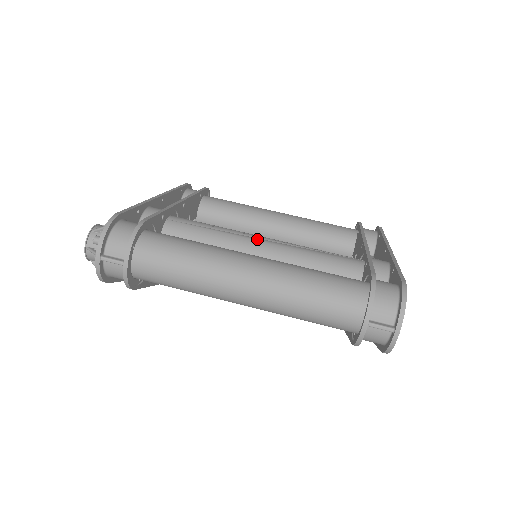
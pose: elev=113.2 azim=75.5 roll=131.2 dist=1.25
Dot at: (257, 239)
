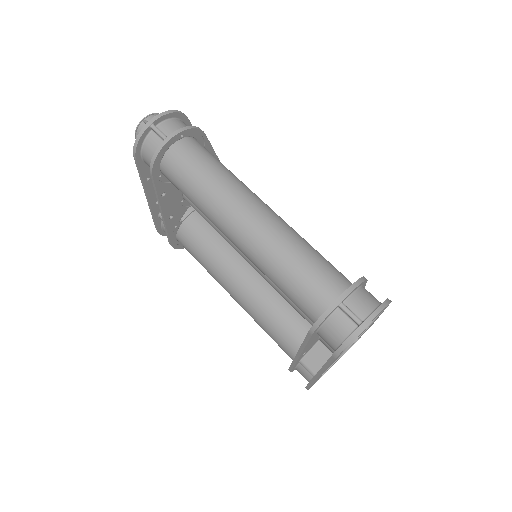
Dot at: occluded
